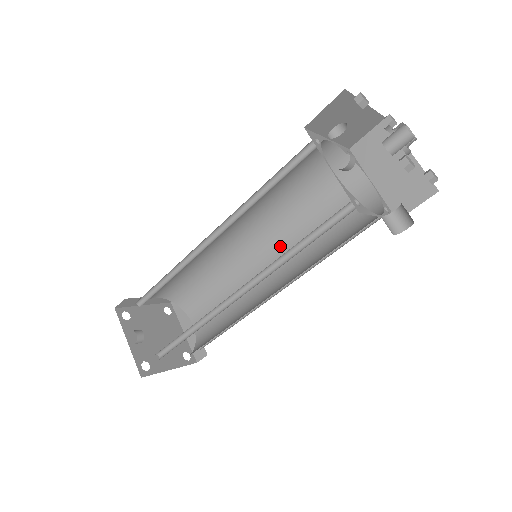
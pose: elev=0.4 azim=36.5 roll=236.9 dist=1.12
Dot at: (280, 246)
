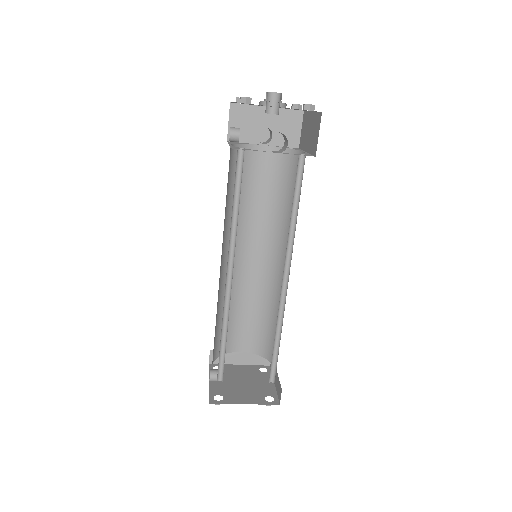
Dot at: occluded
